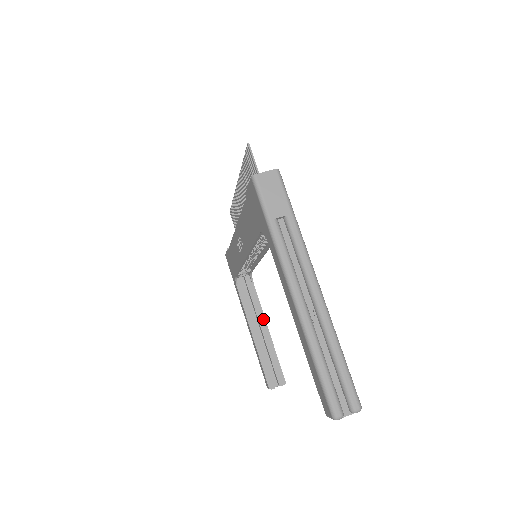
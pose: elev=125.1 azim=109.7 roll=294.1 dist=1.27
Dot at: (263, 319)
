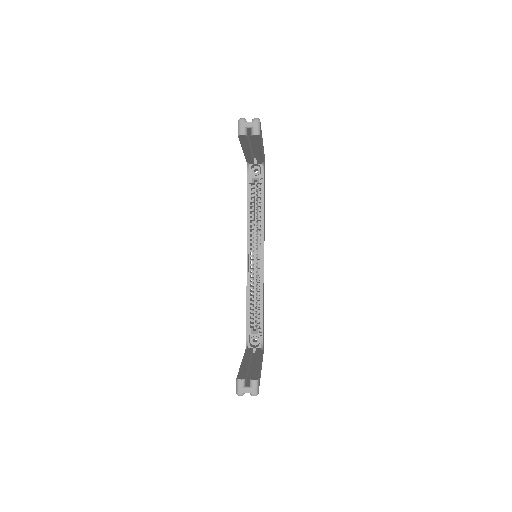
Dot at: (259, 359)
